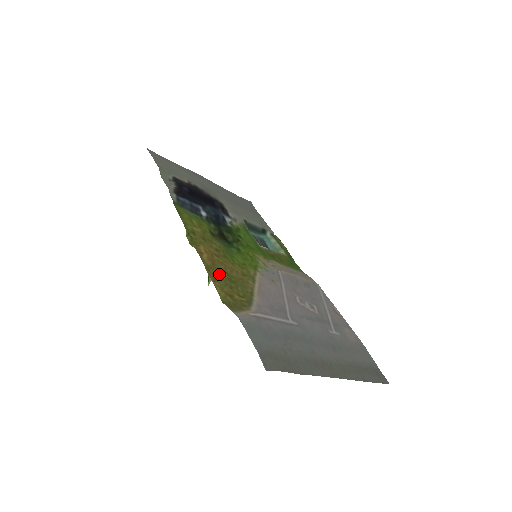
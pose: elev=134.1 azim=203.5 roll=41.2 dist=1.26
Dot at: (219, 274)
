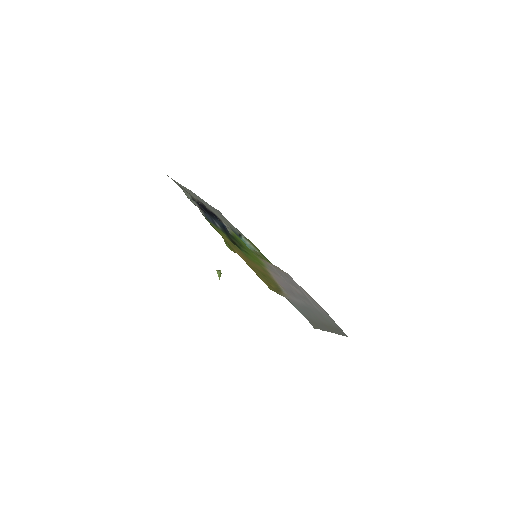
Dot at: (256, 271)
